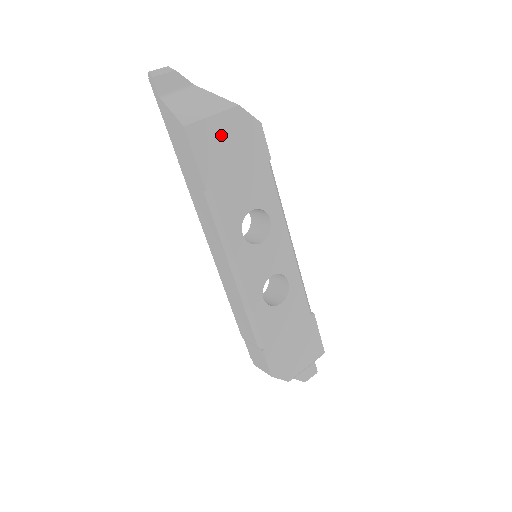
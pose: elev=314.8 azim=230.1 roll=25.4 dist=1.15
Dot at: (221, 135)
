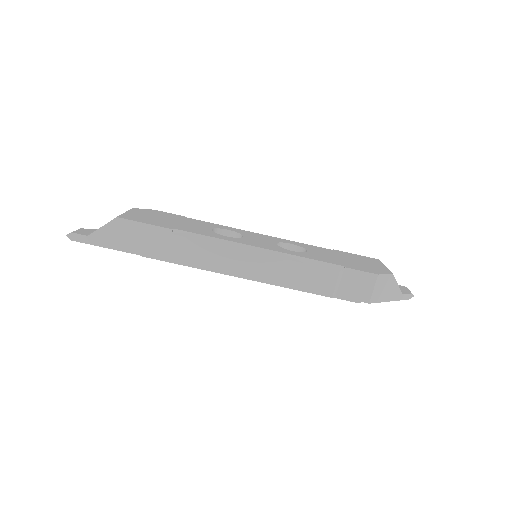
Dot at: (142, 216)
